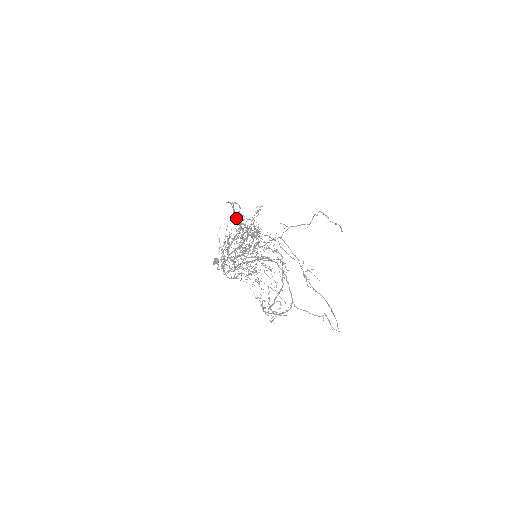
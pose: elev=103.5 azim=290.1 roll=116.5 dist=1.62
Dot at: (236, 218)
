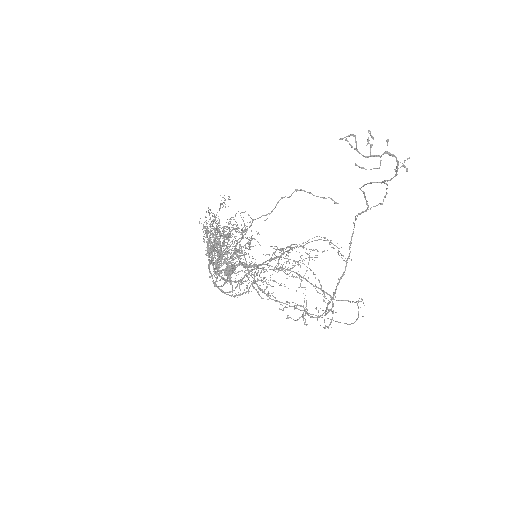
Dot at: occluded
